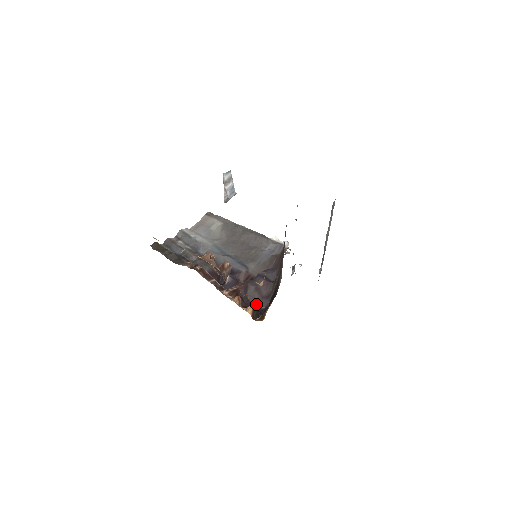
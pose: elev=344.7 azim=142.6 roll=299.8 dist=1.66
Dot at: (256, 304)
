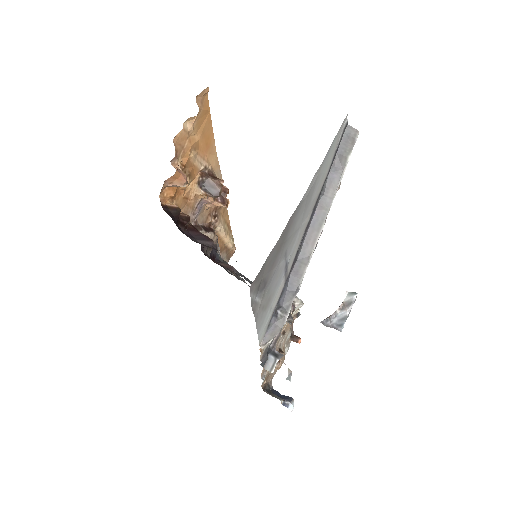
Dot at: (180, 172)
